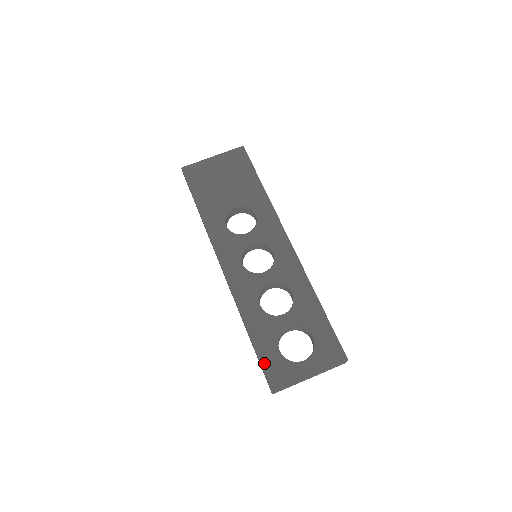
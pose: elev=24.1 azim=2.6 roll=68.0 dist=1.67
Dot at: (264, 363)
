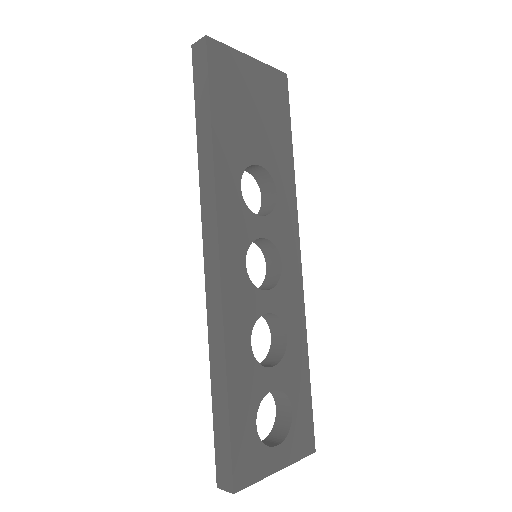
Dot at: (235, 442)
